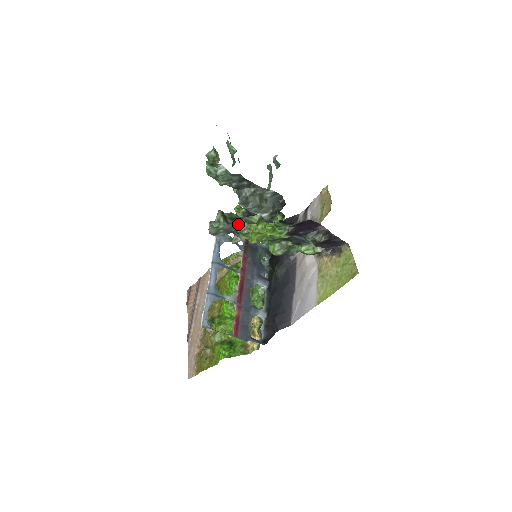
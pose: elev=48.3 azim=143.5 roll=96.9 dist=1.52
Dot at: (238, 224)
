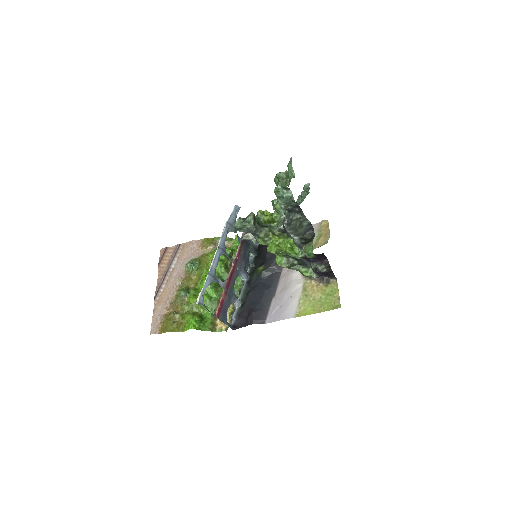
Dot at: (263, 230)
